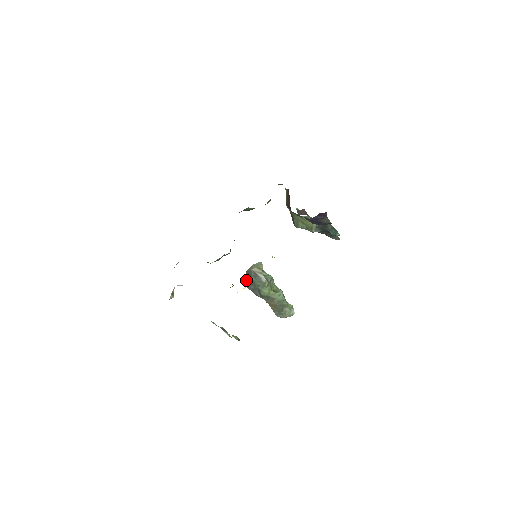
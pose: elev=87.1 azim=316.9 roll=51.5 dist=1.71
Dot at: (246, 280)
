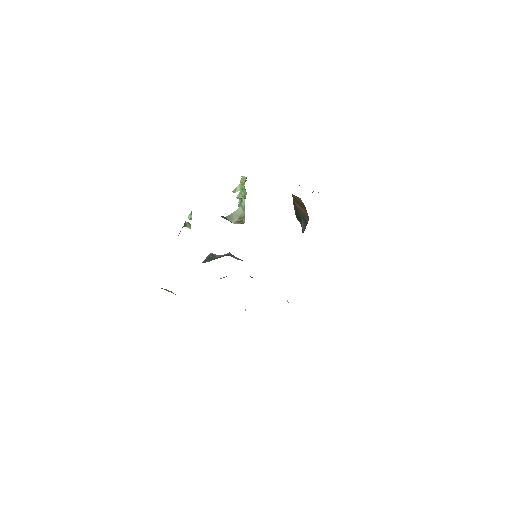
Dot at: occluded
